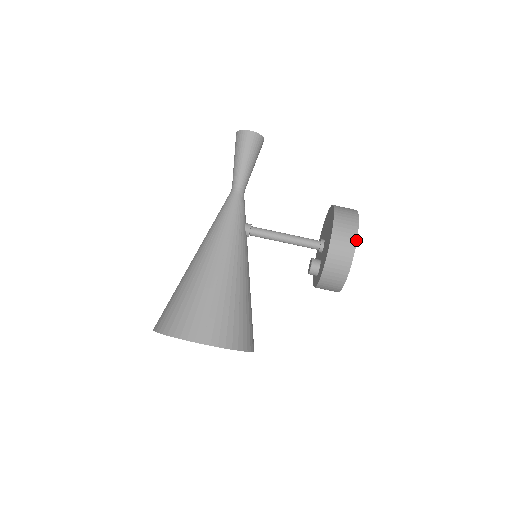
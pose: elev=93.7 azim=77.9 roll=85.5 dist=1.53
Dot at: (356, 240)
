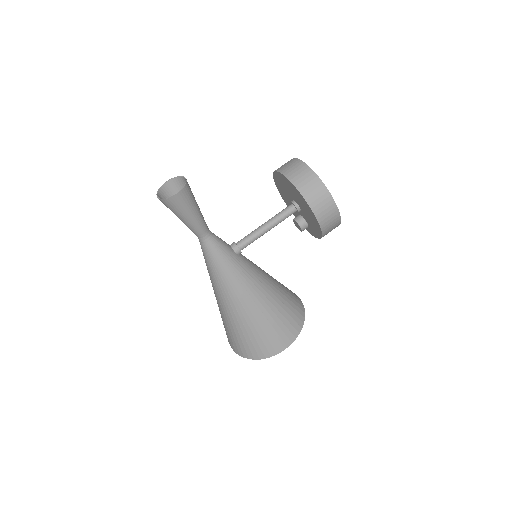
Dot at: (336, 207)
